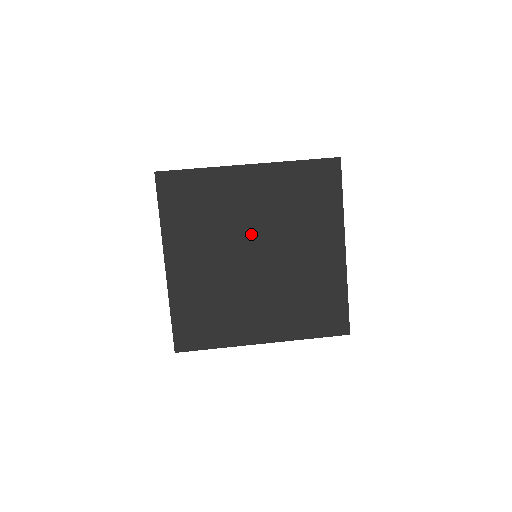
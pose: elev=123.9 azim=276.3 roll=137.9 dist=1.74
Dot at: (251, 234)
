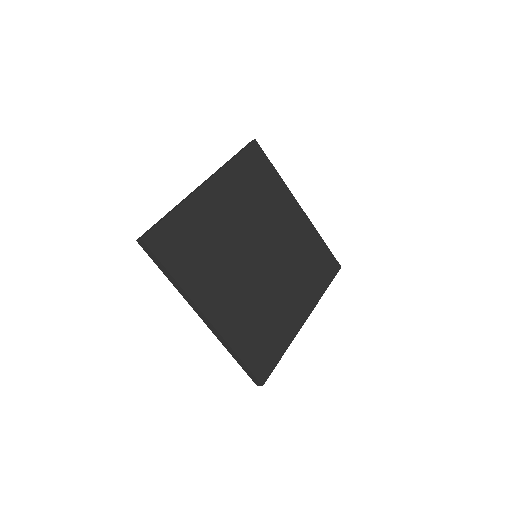
Dot at: (244, 240)
